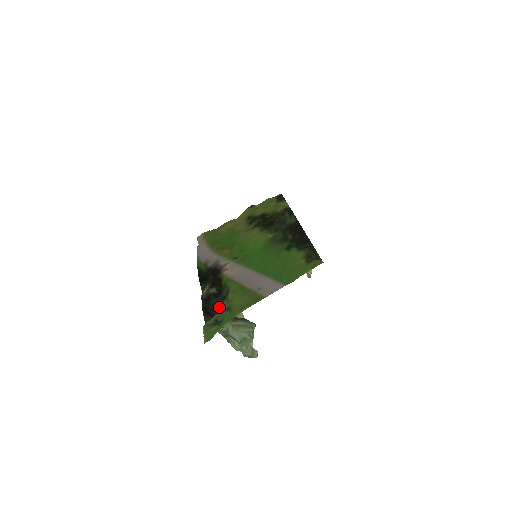
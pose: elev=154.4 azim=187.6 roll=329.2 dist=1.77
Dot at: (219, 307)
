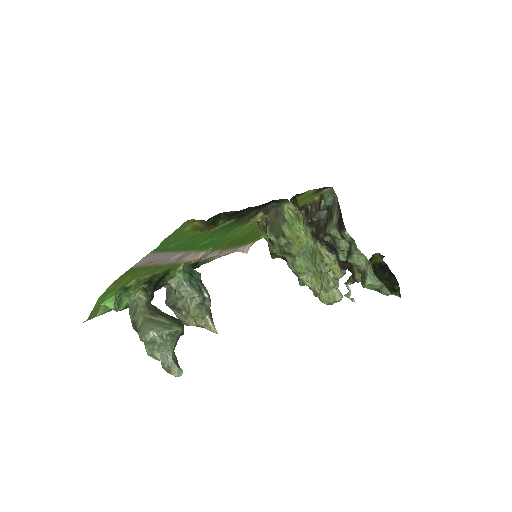
Dot at: (151, 295)
